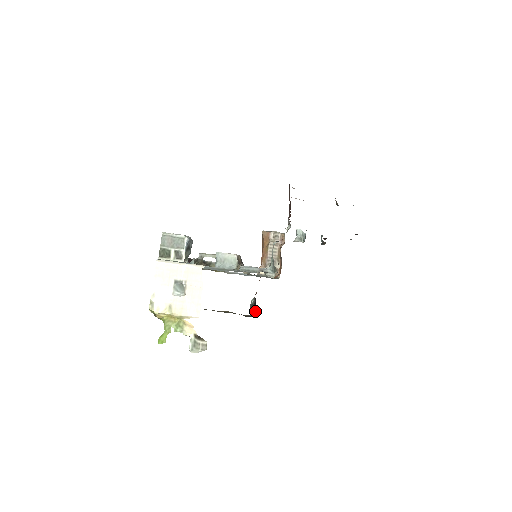
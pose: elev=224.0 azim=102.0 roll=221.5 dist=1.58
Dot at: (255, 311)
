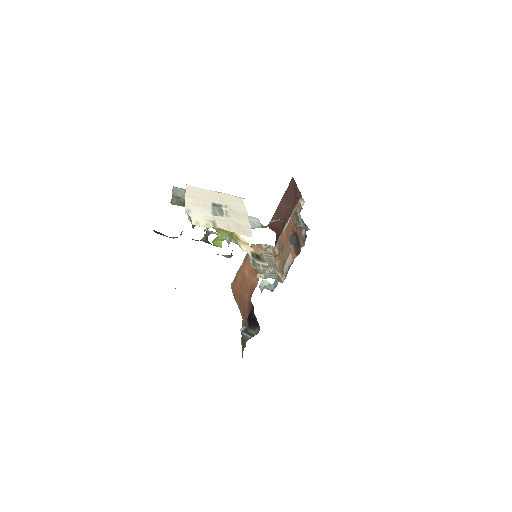
Dot at: (254, 331)
